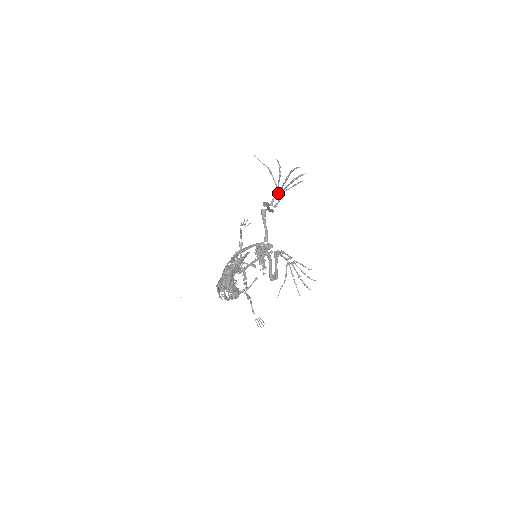
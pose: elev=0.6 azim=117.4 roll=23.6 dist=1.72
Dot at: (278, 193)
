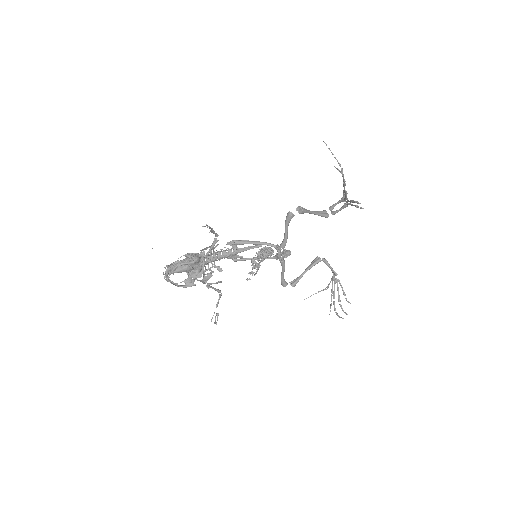
Dot at: (343, 201)
